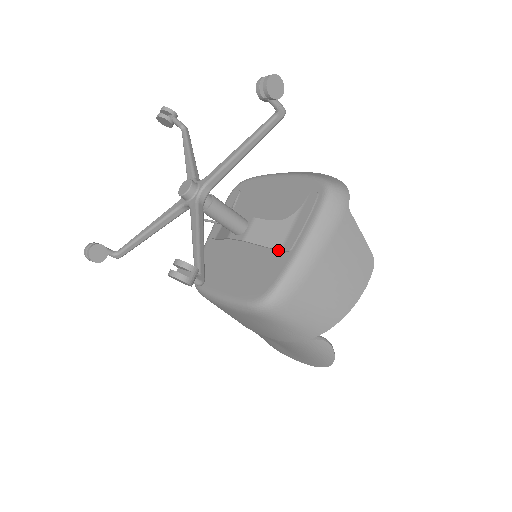
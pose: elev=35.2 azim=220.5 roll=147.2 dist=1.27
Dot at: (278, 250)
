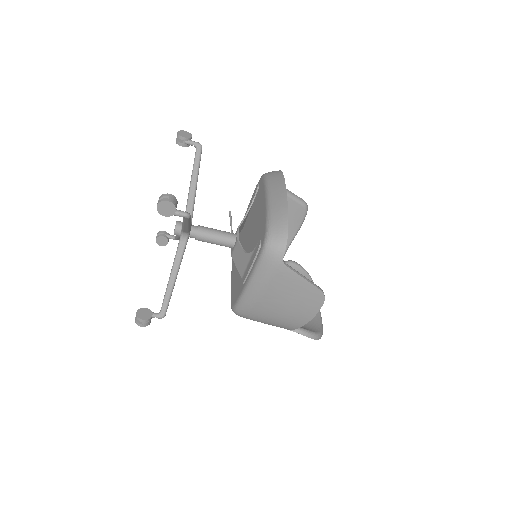
Dot at: (242, 277)
